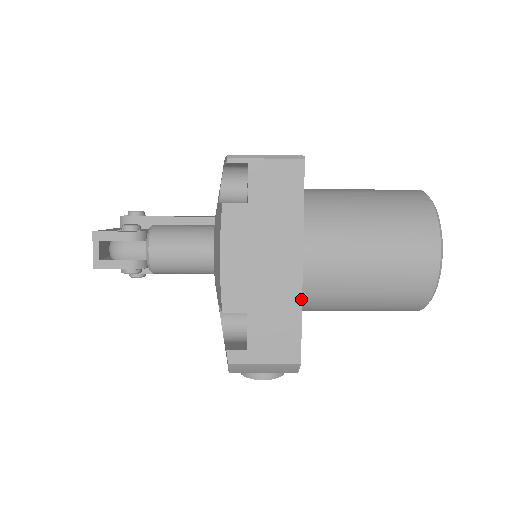
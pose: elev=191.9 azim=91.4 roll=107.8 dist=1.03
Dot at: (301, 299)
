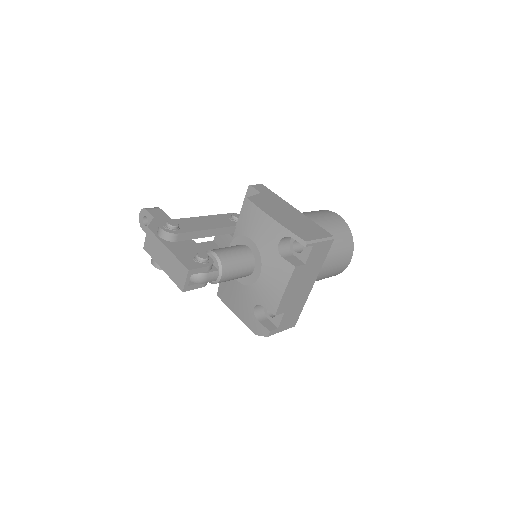
Dot at: (306, 300)
